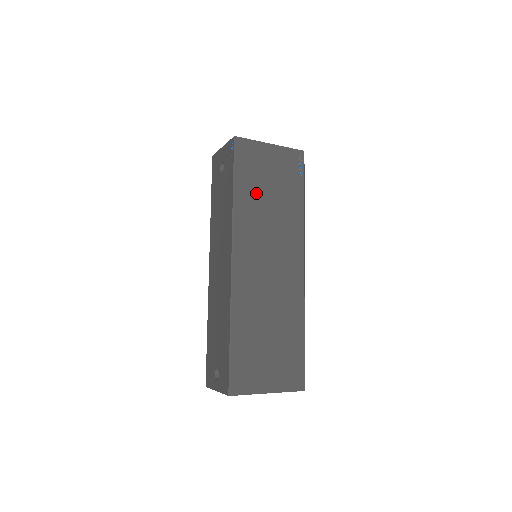
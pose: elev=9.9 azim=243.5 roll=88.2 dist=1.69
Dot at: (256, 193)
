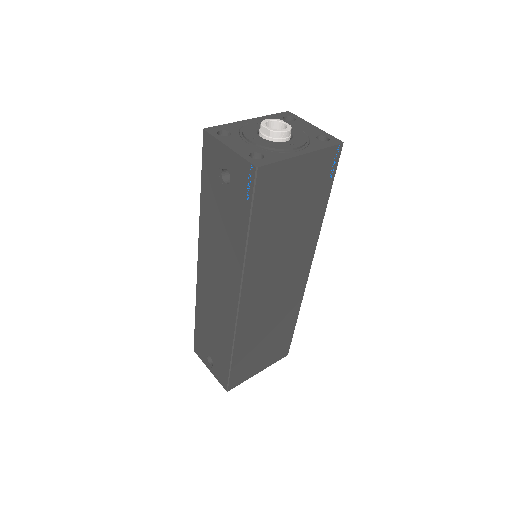
Dot at: (274, 226)
